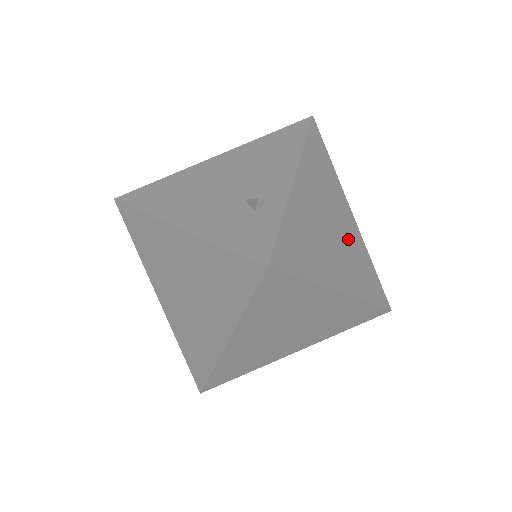
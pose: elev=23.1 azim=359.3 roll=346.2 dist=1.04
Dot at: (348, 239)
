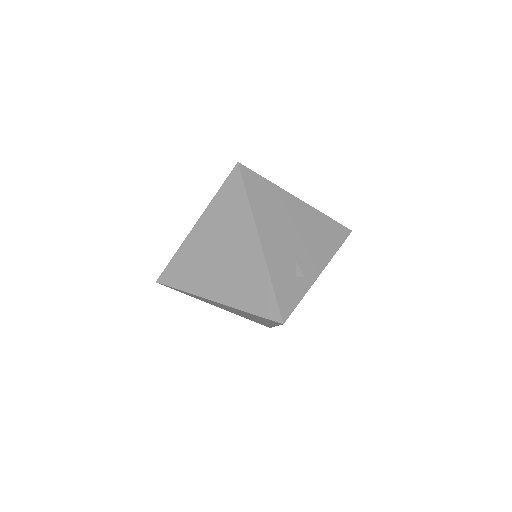
Dot at: occluded
